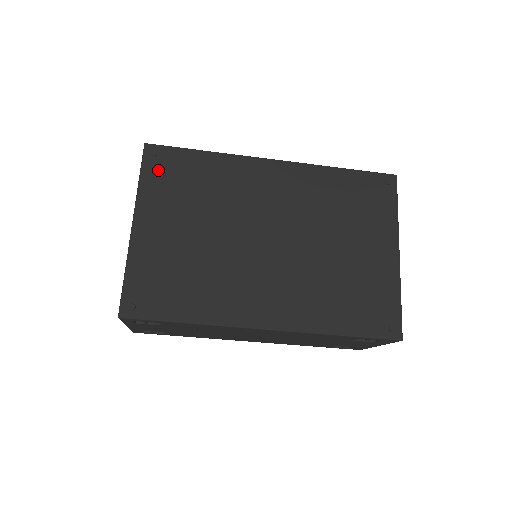
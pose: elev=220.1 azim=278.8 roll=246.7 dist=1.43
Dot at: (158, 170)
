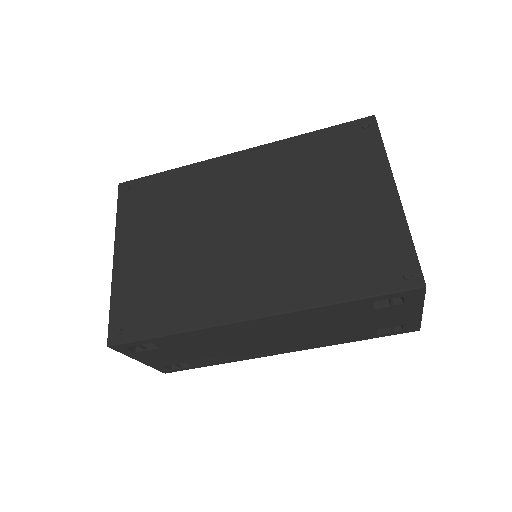
Dot at: (132, 201)
